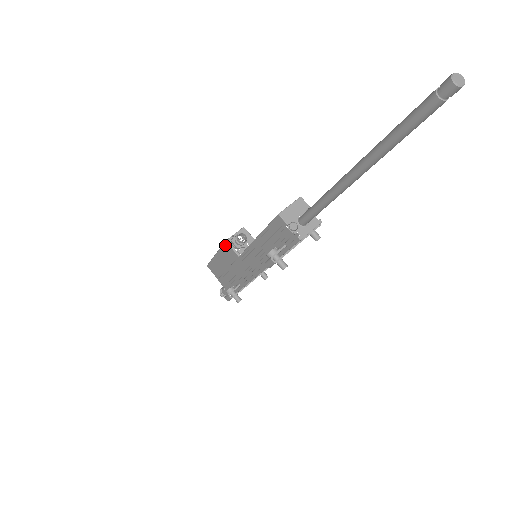
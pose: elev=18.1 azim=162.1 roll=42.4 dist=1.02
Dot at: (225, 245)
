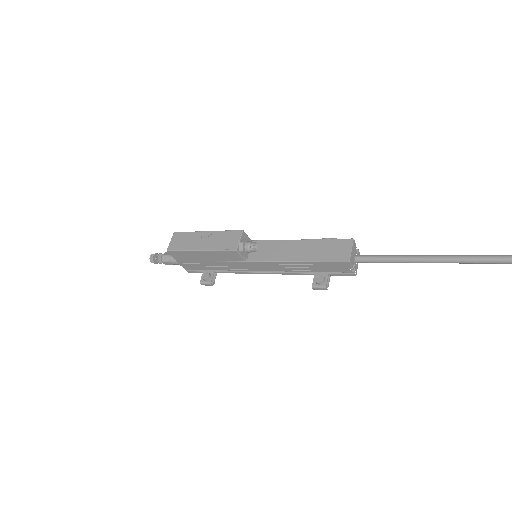
Dot at: (231, 252)
